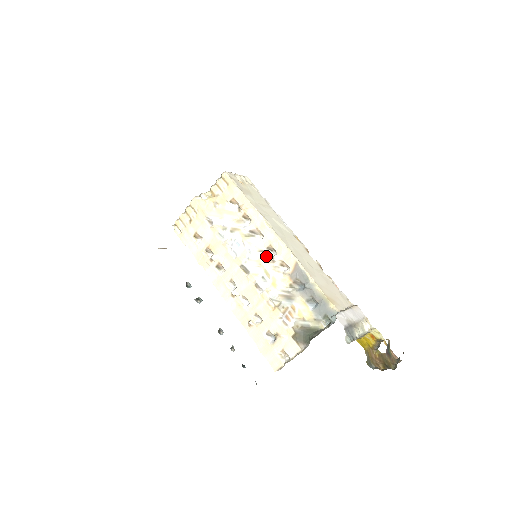
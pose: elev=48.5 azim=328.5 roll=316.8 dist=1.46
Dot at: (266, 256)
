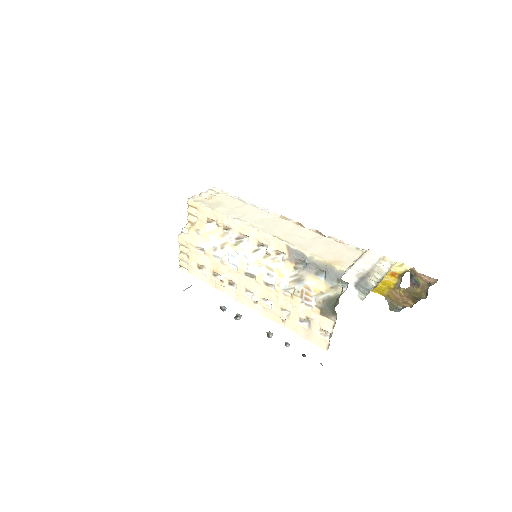
Dot at: (261, 253)
